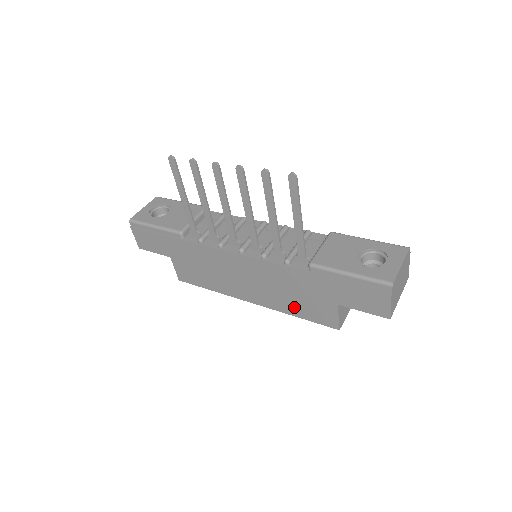
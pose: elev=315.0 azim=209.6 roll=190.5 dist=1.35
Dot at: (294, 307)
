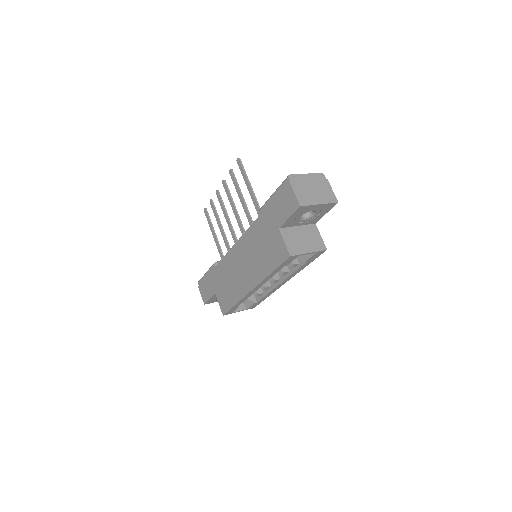
Dot at: (267, 263)
